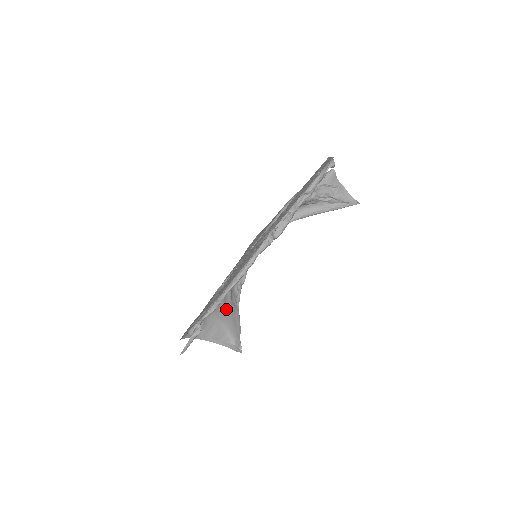
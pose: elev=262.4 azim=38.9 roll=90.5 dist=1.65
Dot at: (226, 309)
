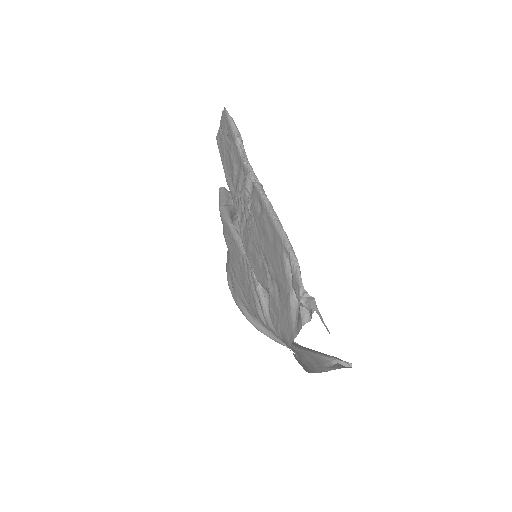
Dot at: occluded
